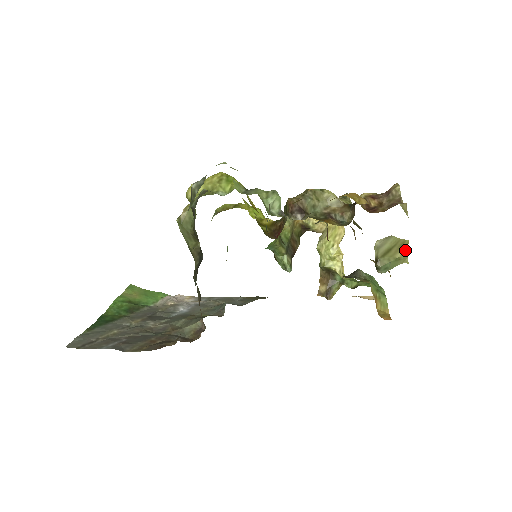
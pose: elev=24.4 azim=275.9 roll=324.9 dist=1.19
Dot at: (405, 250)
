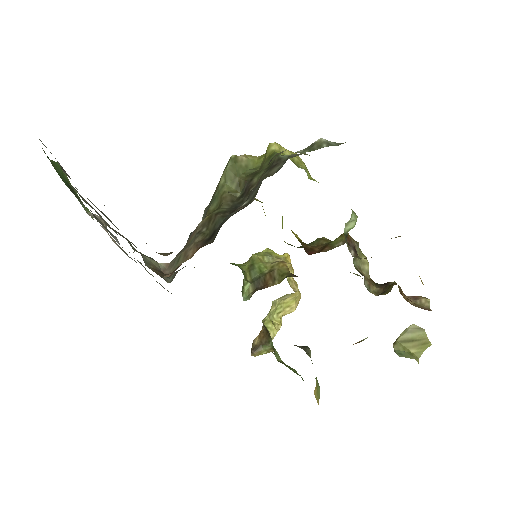
Dot at: (421, 351)
